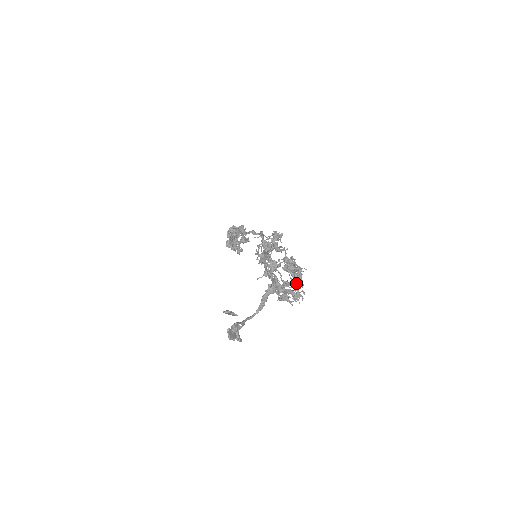
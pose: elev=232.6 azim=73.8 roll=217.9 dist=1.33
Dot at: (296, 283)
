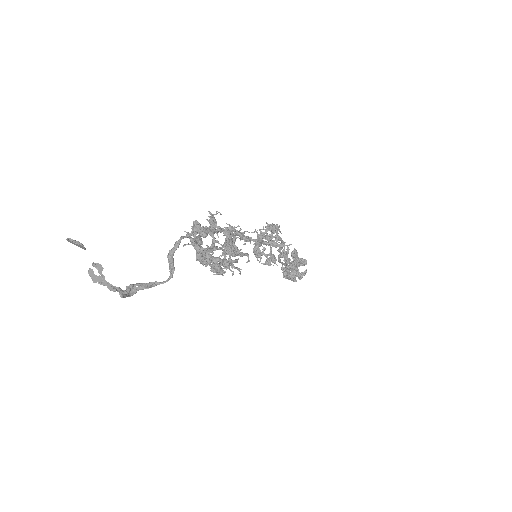
Dot at: (223, 246)
